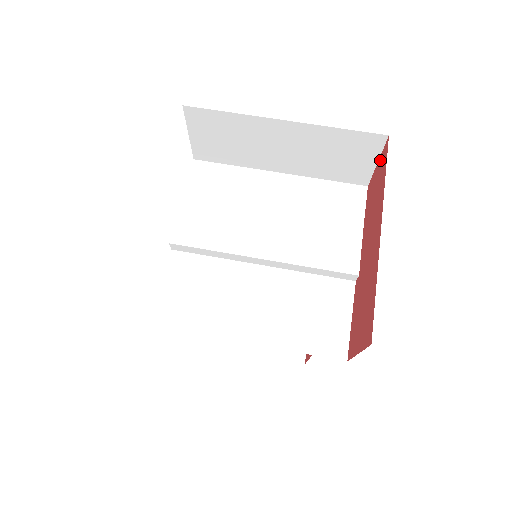
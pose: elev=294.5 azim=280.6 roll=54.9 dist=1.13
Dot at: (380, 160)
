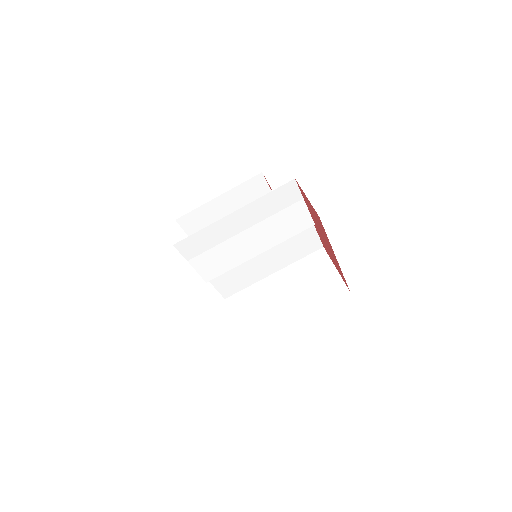
Dot at: (312, 207)
